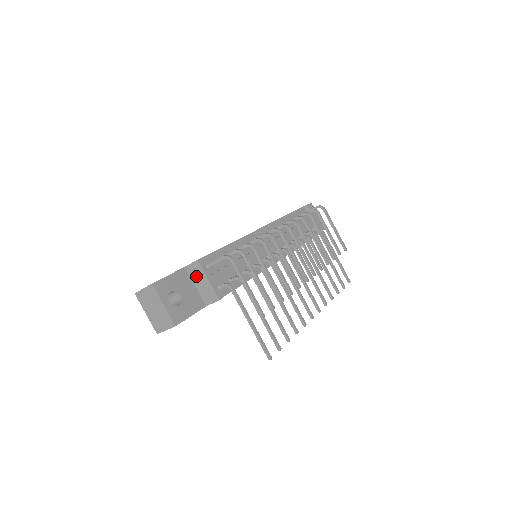
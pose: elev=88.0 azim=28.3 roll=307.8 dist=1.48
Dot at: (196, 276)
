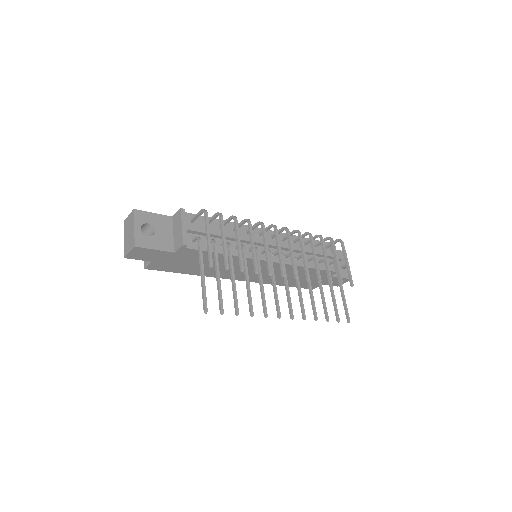
Dot at: (176, 224)
